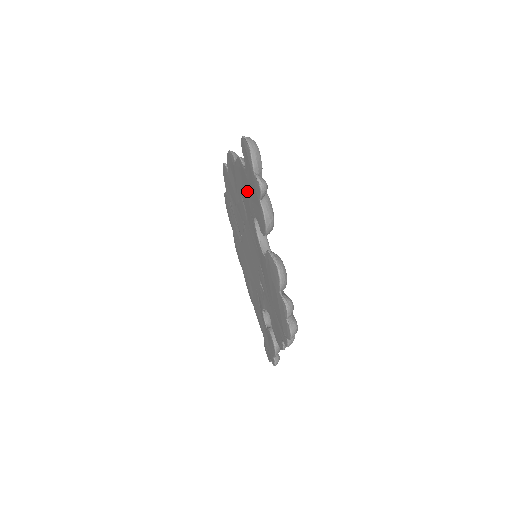
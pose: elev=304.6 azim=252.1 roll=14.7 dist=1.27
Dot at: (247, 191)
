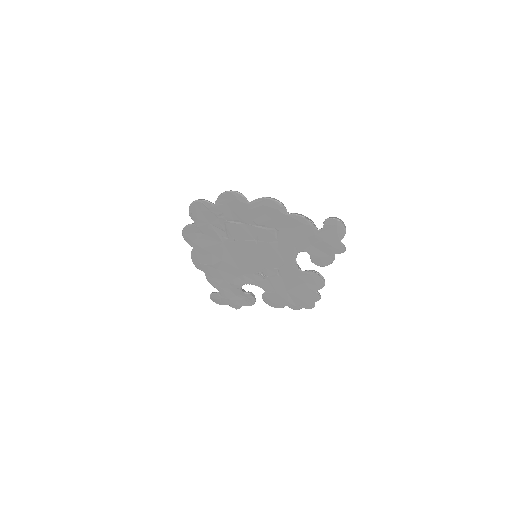
Dot at: (304, 238)
